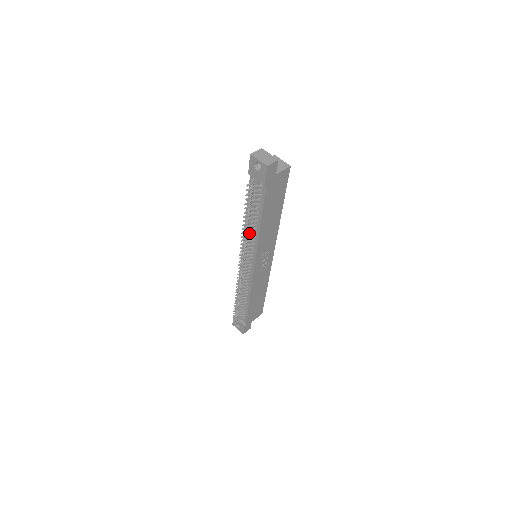
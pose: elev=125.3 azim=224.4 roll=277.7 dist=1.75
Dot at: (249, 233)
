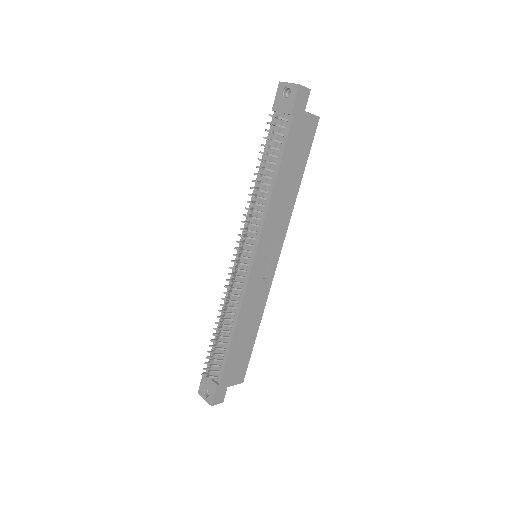
Dot at: (258, 196)
